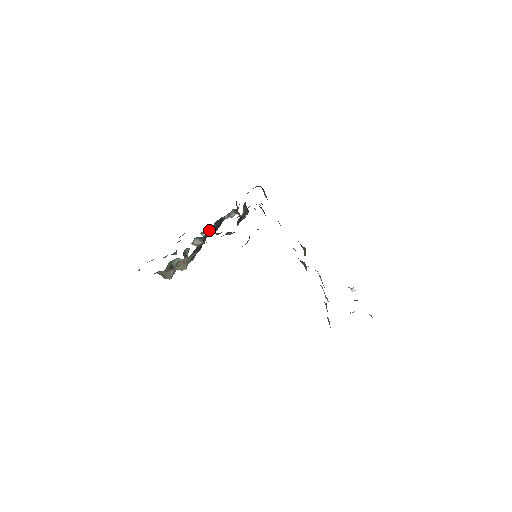
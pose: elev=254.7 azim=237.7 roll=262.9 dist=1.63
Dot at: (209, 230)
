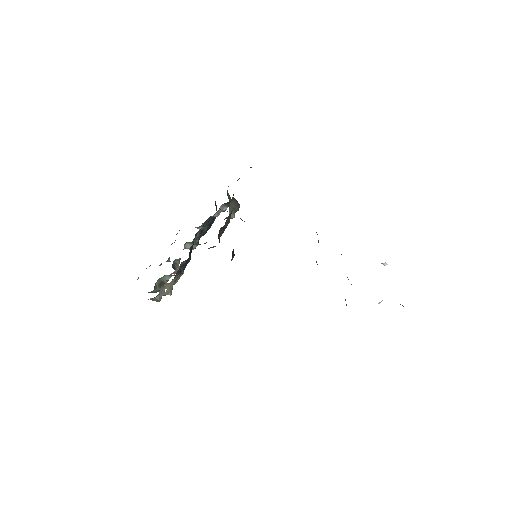
Dot at: (200, 232)
